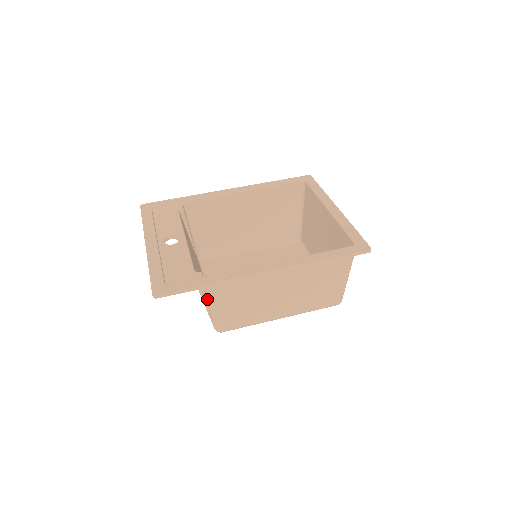
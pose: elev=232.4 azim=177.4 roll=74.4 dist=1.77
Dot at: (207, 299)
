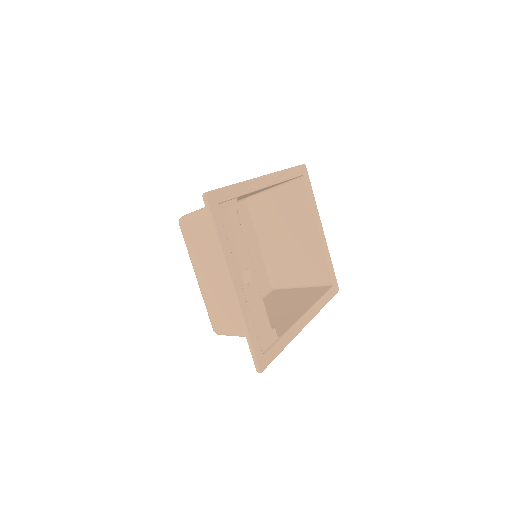
Dot at: occluded
